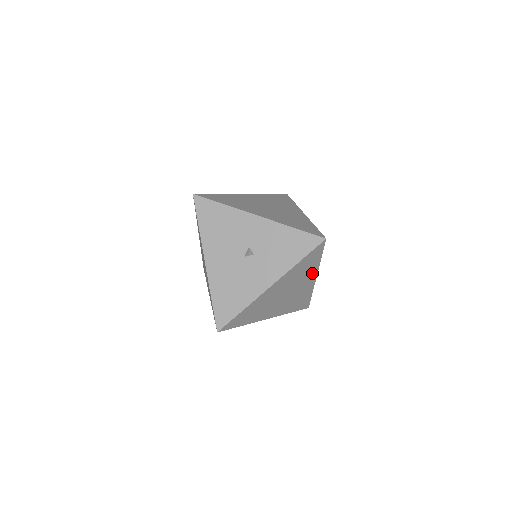
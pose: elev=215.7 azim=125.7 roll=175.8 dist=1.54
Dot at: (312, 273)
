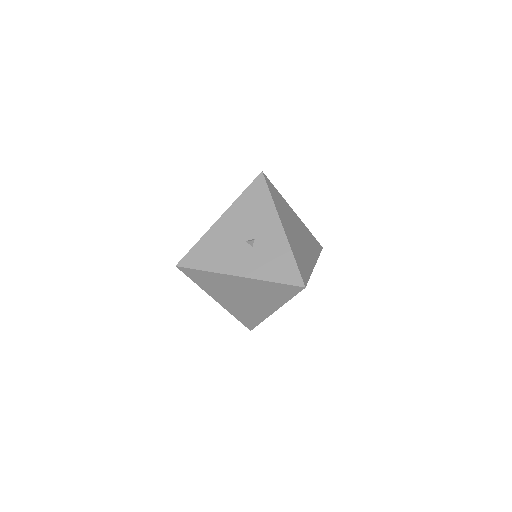
Dot at: (275, 304)
